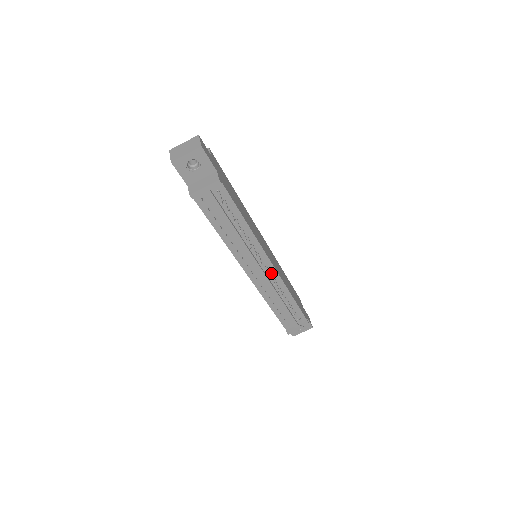
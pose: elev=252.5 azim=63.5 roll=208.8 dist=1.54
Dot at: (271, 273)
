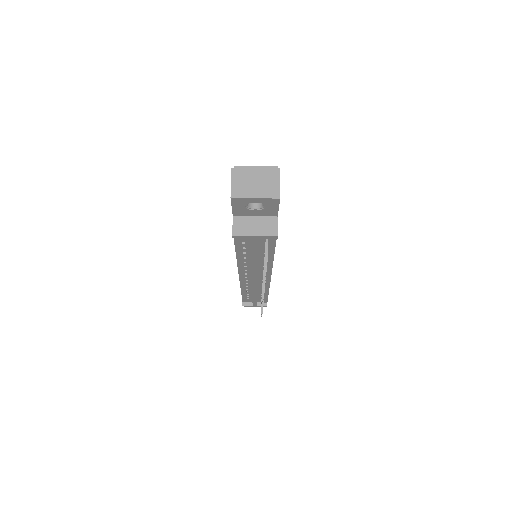
Dot at: occluded
